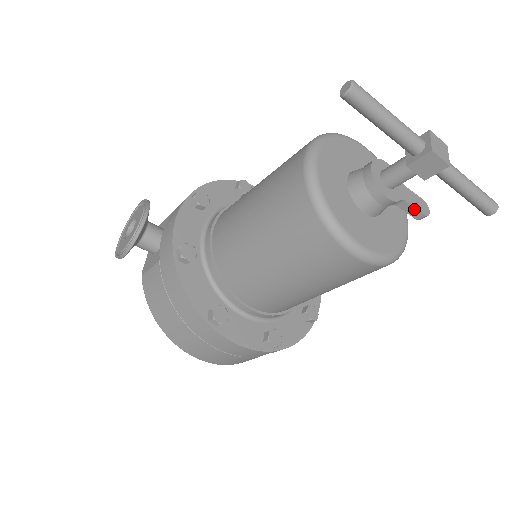
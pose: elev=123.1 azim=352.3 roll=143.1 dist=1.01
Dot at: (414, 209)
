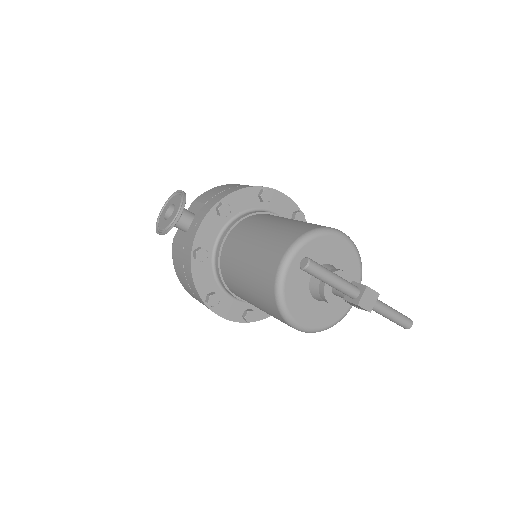
Dot at: (353, 305)
